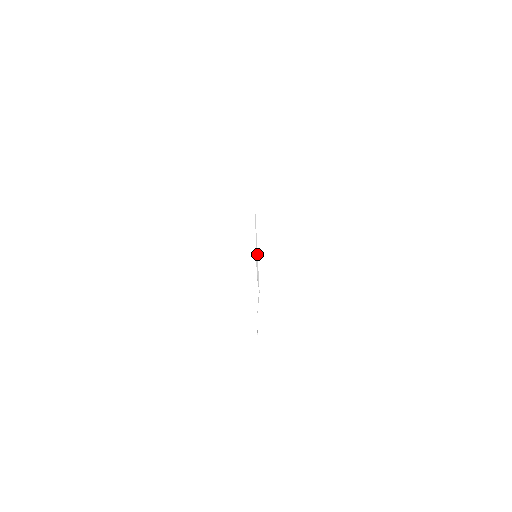
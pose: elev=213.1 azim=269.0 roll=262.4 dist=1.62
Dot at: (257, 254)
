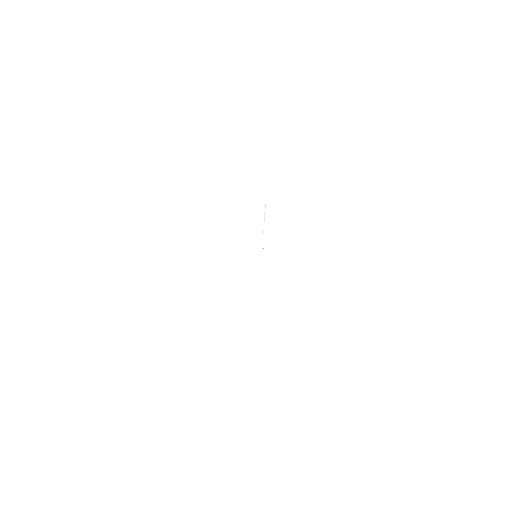
Dot at: occluded
